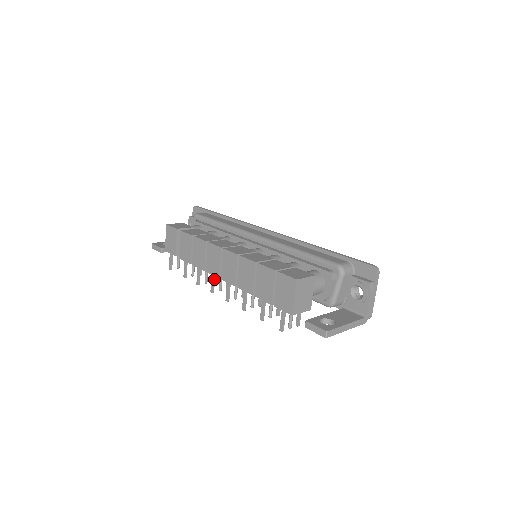
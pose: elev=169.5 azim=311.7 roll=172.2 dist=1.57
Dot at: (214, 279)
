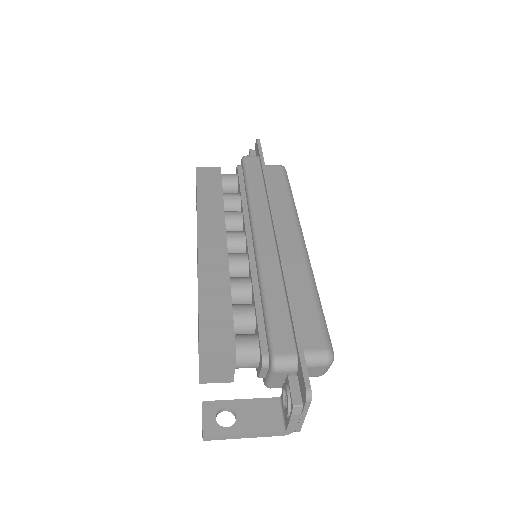
Dot at: occluded
